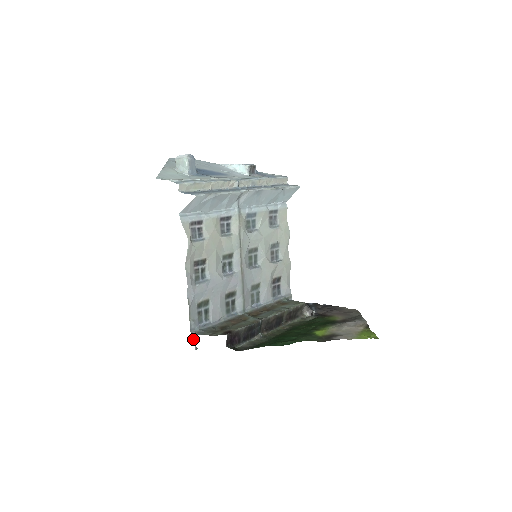
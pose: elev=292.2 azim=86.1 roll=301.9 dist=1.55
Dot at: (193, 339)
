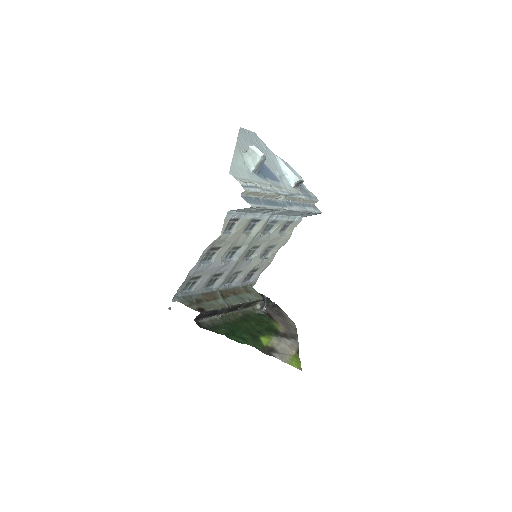
Dot at: occluded
